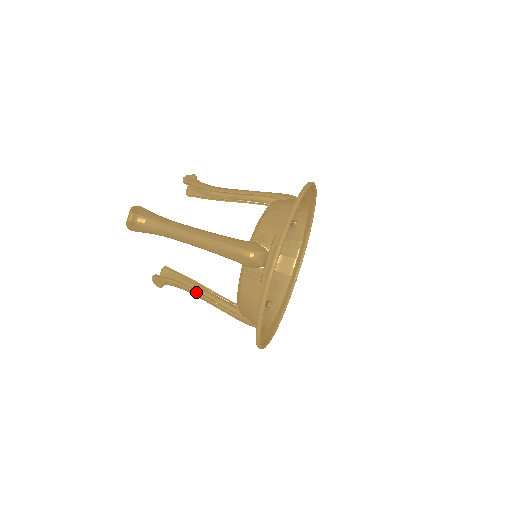
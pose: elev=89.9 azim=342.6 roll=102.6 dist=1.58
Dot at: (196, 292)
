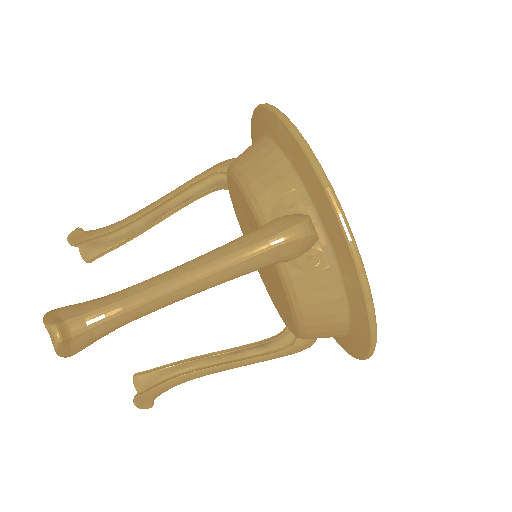
Dot at: (208, 369)
